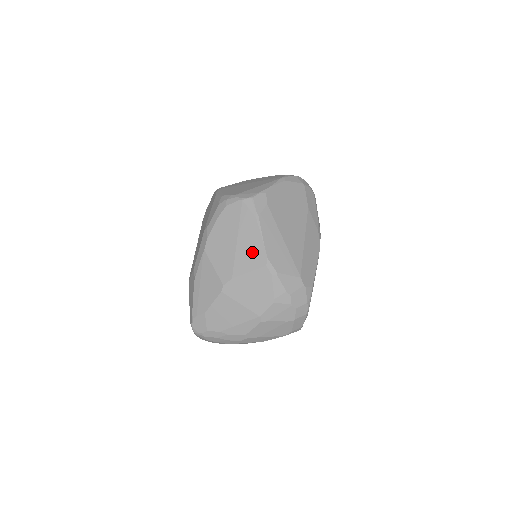
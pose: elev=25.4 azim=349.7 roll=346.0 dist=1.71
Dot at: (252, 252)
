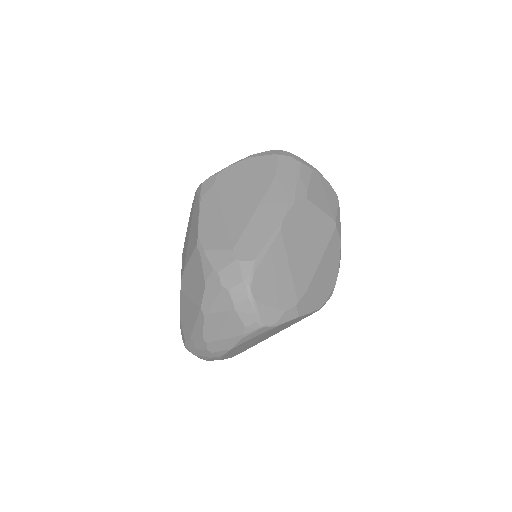
Dot at: (193, 237)
